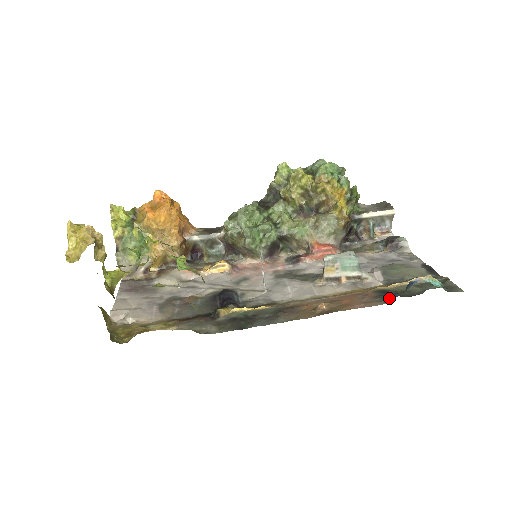
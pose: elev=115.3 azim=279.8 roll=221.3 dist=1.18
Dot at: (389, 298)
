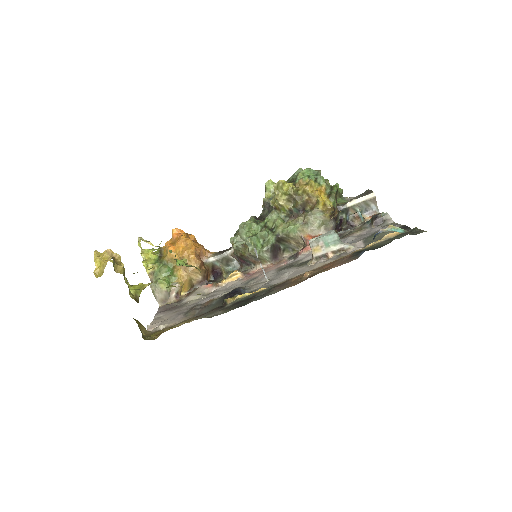
Dot at: (361, 253)
